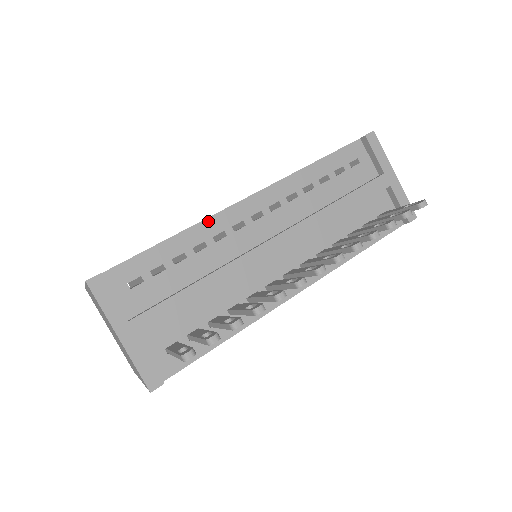
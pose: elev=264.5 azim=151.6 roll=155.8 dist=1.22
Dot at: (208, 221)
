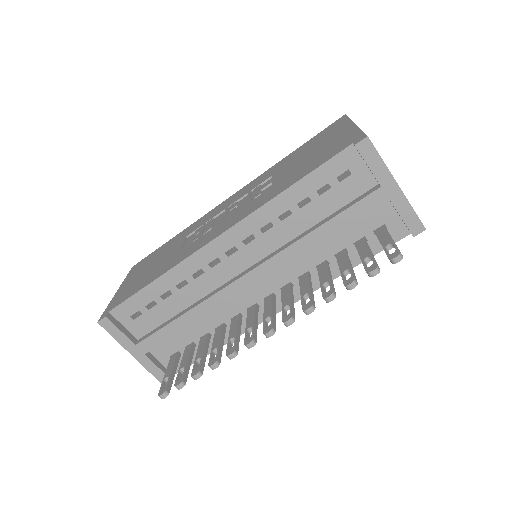
Dot at: (185, 263)
